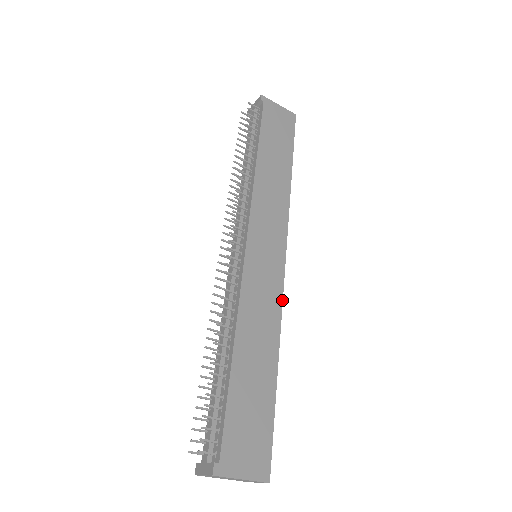
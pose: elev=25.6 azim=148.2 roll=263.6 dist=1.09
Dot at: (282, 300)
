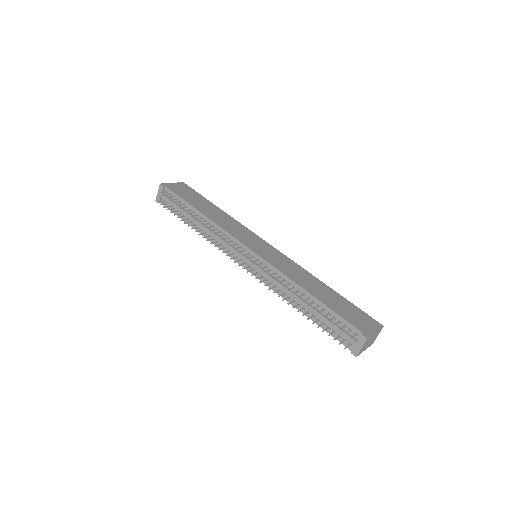
Dot at: (293, 261)
